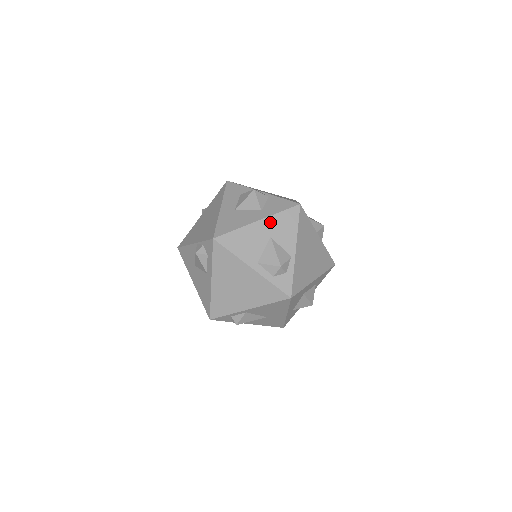
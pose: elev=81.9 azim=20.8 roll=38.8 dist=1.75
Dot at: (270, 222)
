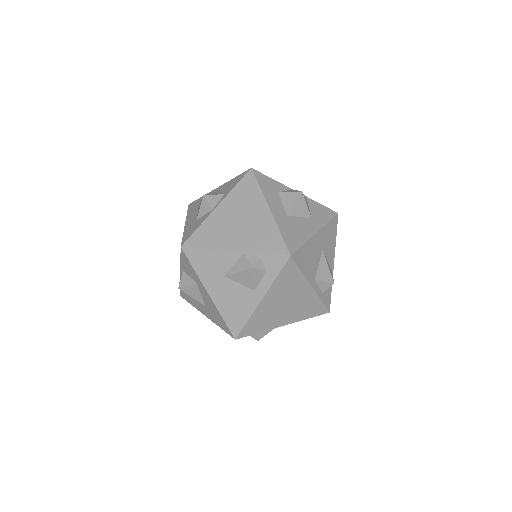
Dot at: (323, 234)
